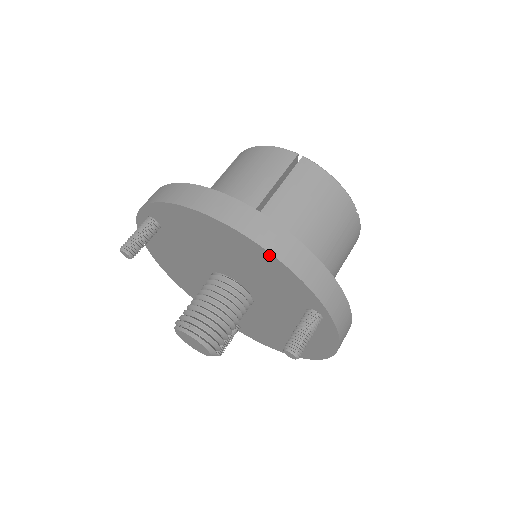
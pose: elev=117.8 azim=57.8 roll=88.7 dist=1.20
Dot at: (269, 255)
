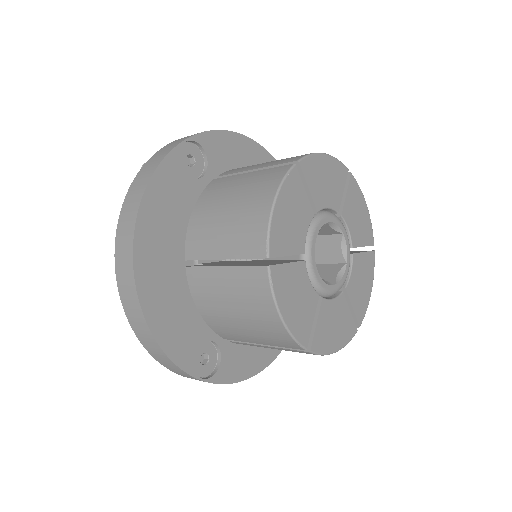
Dot at: (130, 315)
